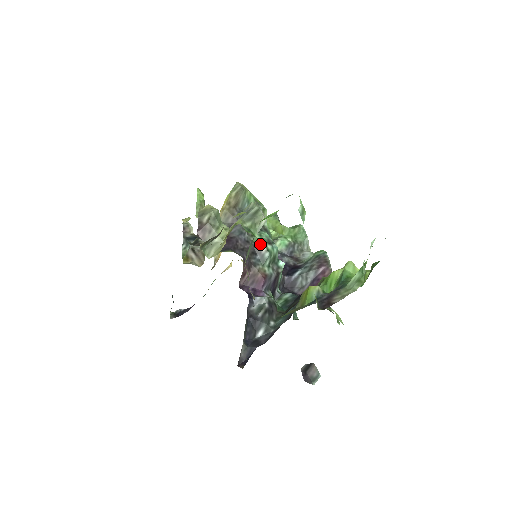
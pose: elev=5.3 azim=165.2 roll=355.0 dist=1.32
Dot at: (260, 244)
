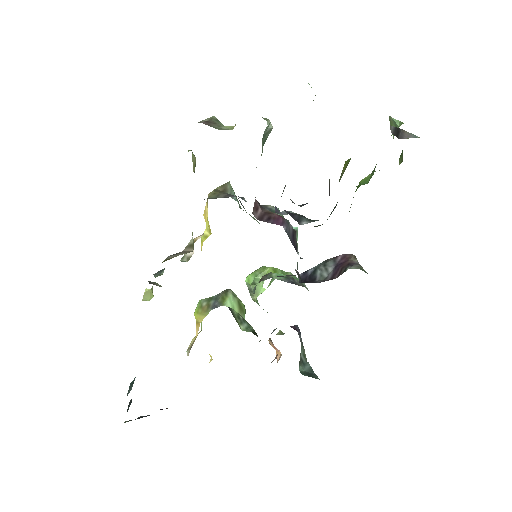
Dot at: occluded
